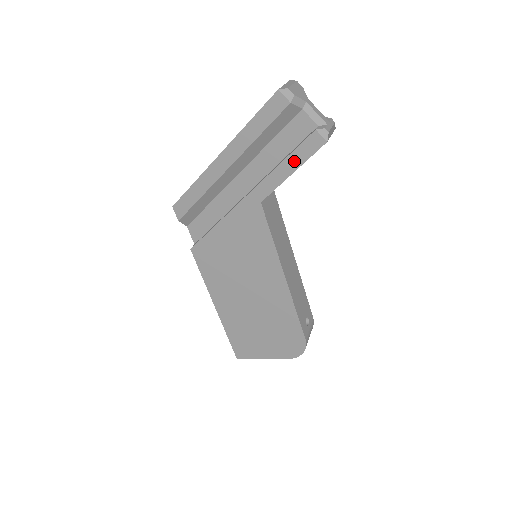
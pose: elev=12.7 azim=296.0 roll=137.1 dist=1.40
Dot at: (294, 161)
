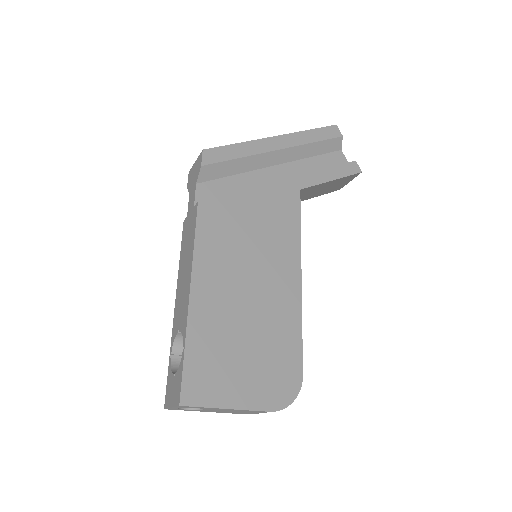
Dot at: (337, 172)
